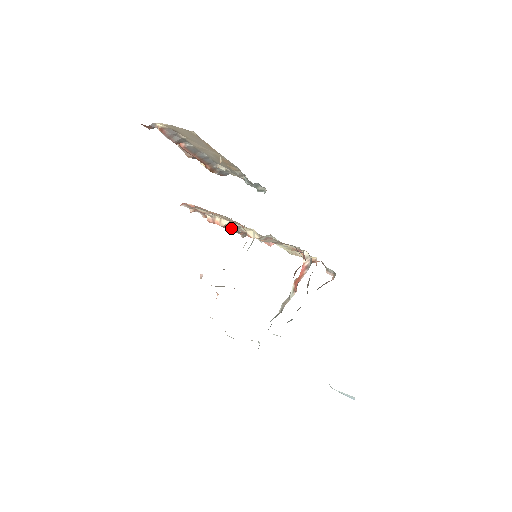
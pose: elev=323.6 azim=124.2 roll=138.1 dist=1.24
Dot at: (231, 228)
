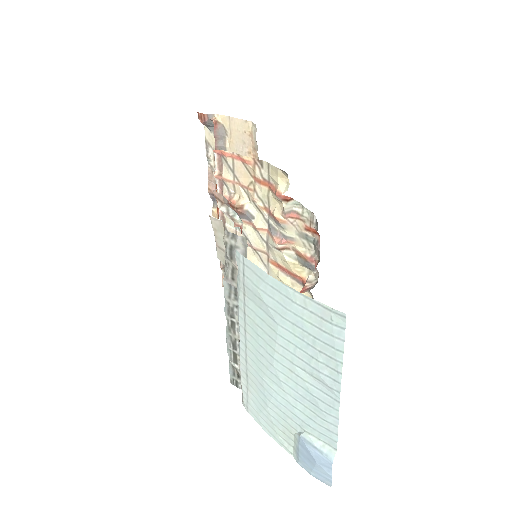
Dot at: occluded
